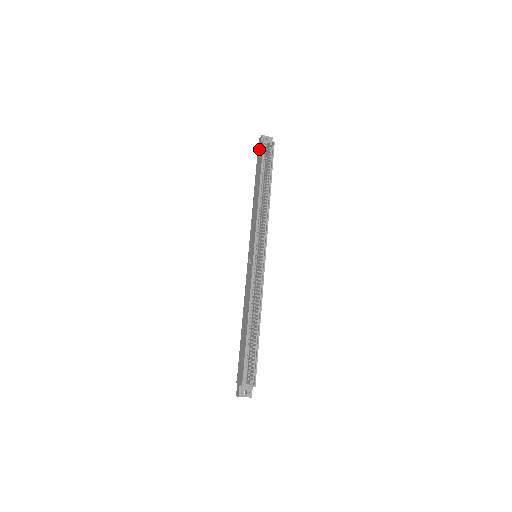
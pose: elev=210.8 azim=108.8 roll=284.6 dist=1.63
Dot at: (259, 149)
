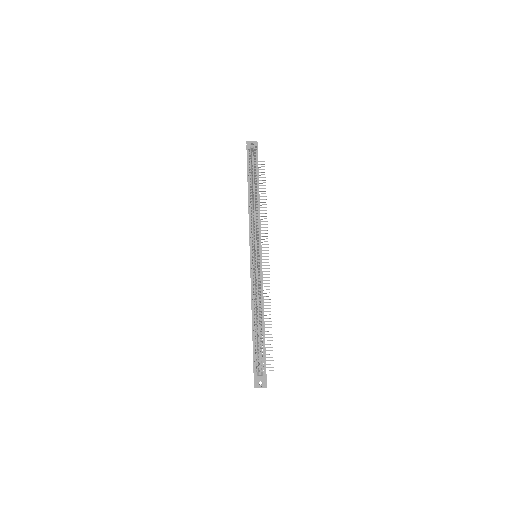
Dot at: occluded
